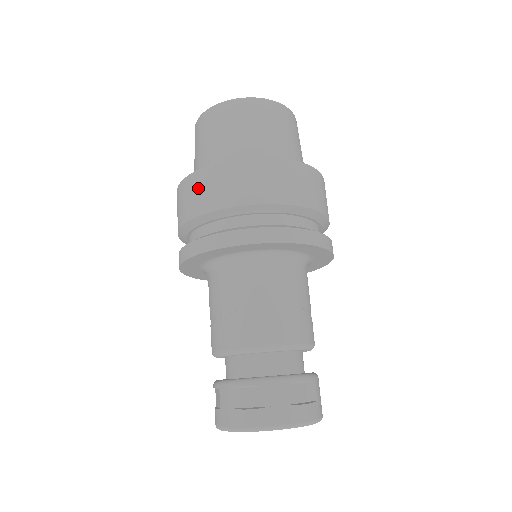
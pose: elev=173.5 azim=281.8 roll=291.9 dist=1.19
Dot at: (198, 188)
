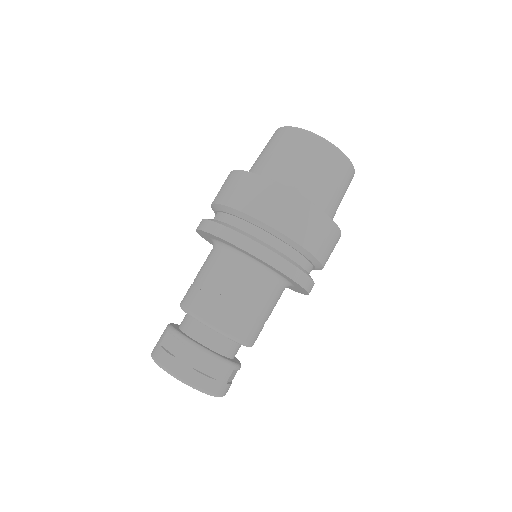
Dot at: (228, 183)
